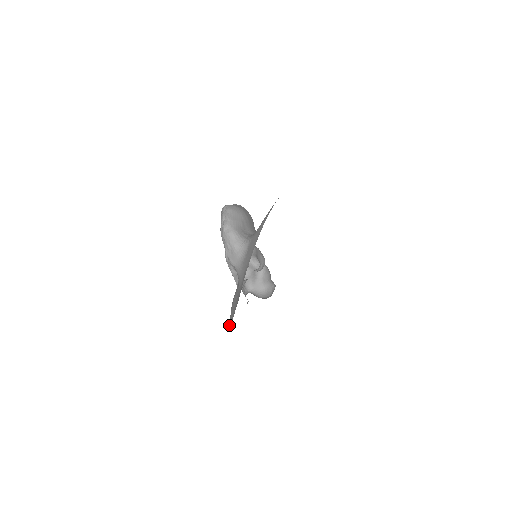
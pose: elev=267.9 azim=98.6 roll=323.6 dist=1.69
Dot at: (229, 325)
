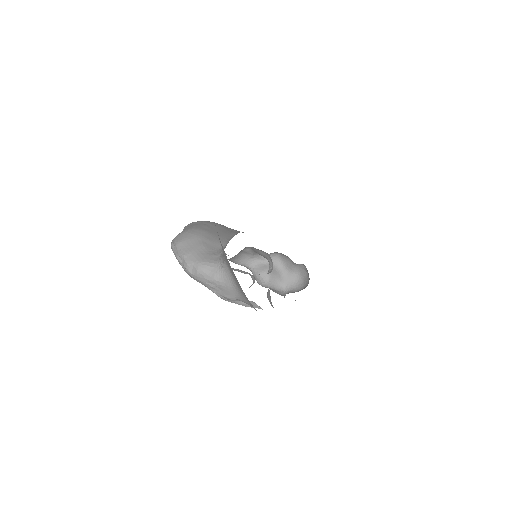
Dot at: occluded
